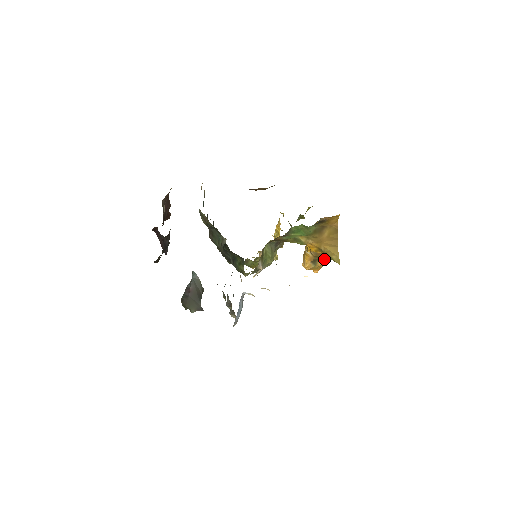
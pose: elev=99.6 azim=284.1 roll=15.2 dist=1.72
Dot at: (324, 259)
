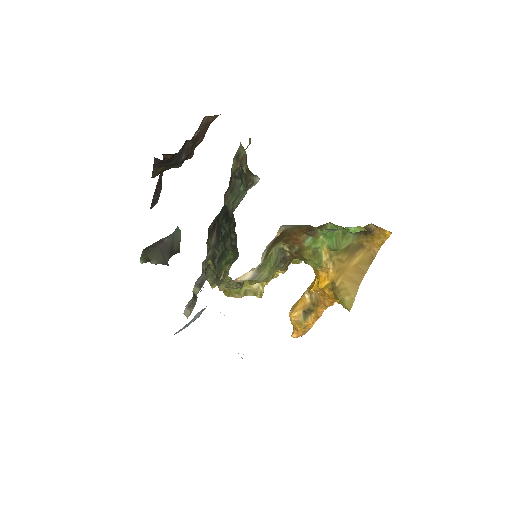
Dot at: (316, 319)
